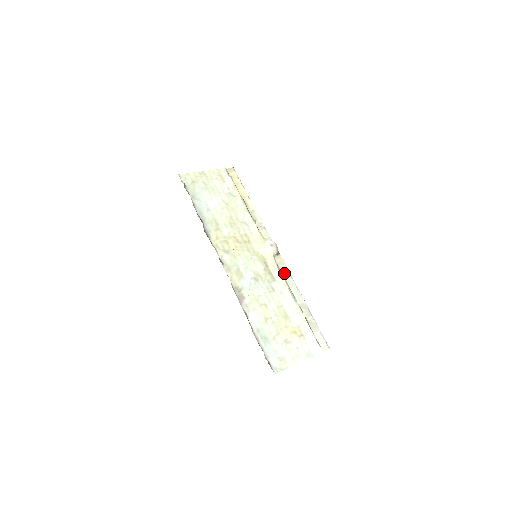
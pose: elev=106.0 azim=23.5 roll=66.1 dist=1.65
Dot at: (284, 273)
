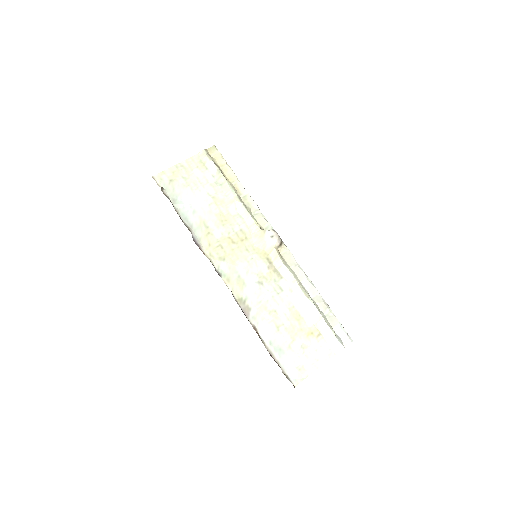
Dot at: (291, 265)
